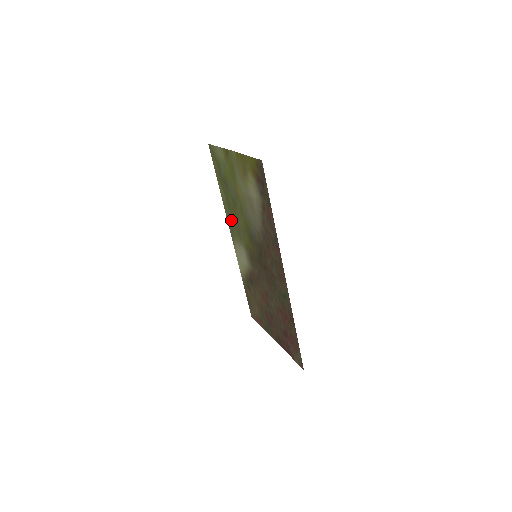
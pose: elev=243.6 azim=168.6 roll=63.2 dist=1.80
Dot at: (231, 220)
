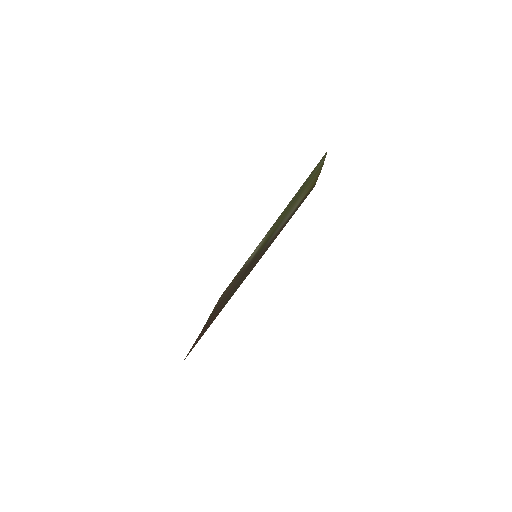
Dot at: (279, 218)
